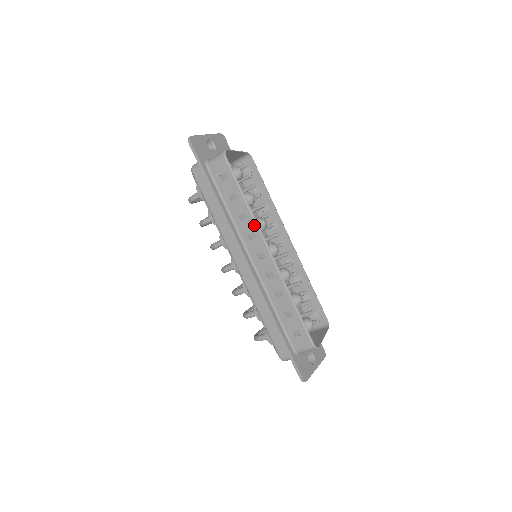
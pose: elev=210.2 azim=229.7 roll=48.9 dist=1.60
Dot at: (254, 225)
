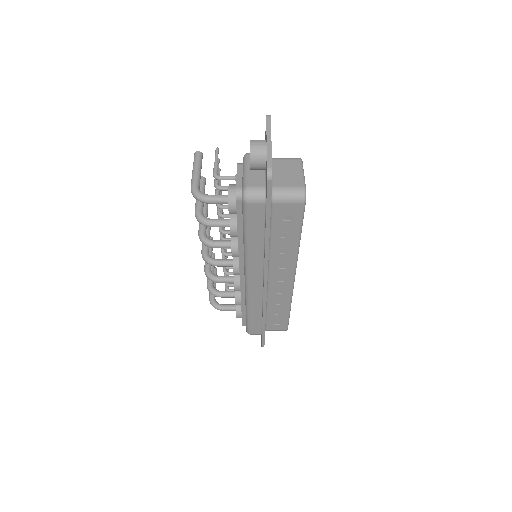
Dot at: (294, 261)
